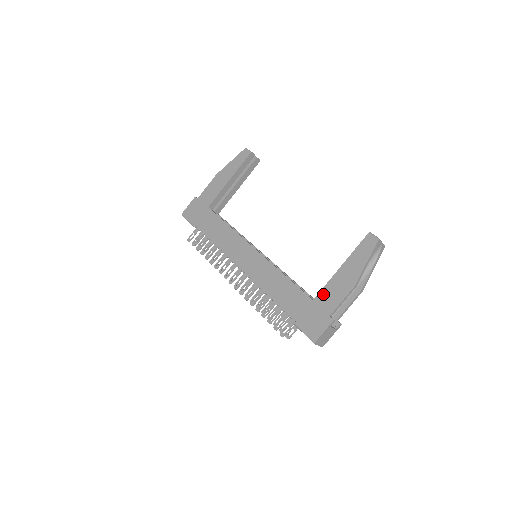
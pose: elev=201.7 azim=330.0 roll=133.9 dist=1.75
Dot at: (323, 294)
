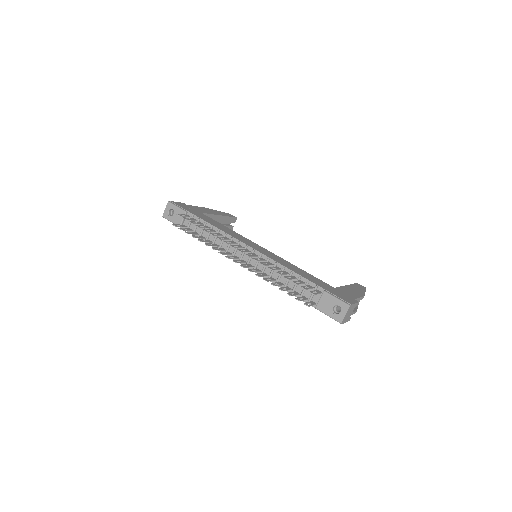
Dot at: (341, 289)
